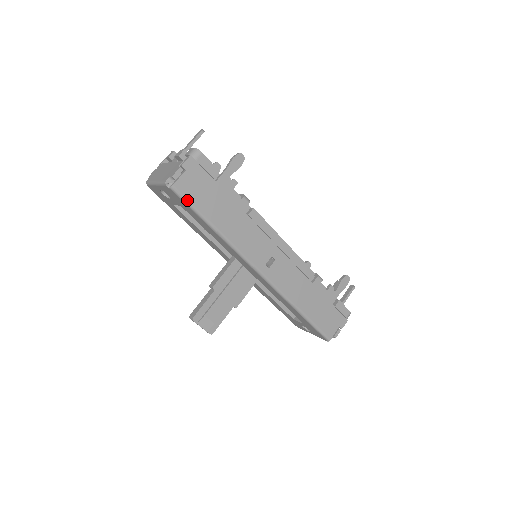
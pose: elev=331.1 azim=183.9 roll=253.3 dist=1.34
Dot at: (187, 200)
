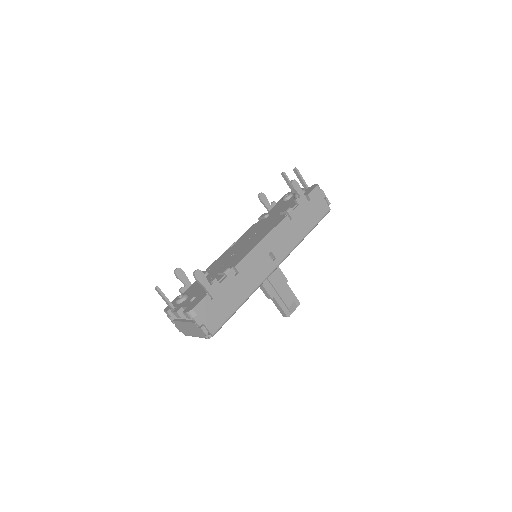
Dot at: (223, 324)
